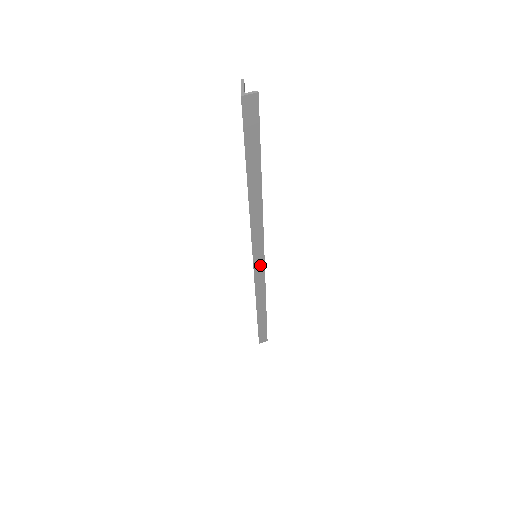
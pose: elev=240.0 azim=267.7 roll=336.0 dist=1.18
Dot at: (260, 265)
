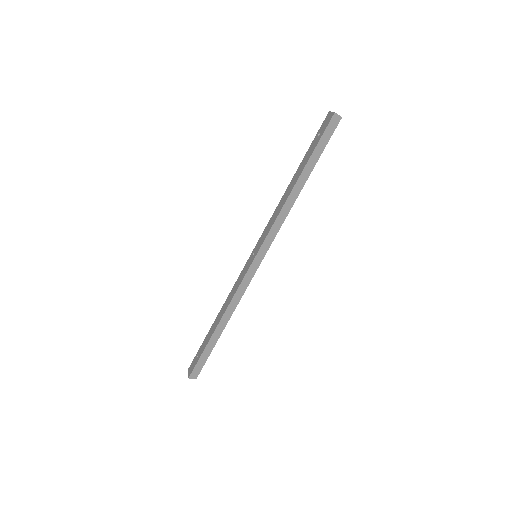
Dot at: (256, 264)
